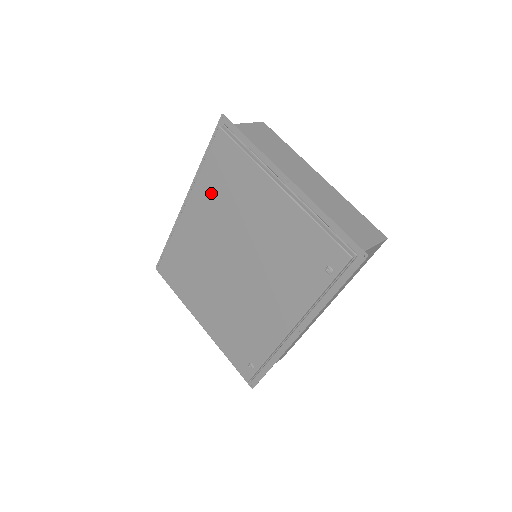
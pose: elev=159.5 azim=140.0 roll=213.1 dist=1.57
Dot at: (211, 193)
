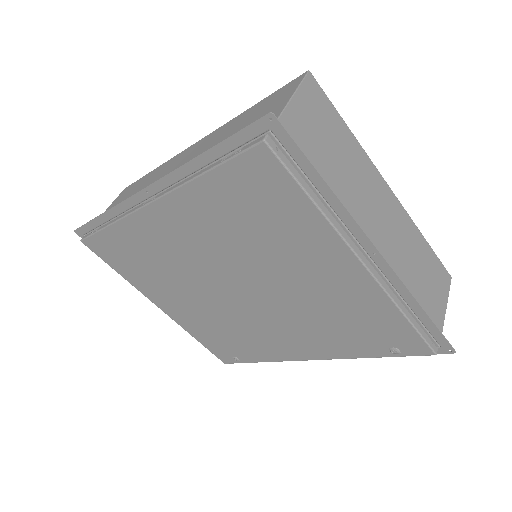
Dot at: (215, 213)
